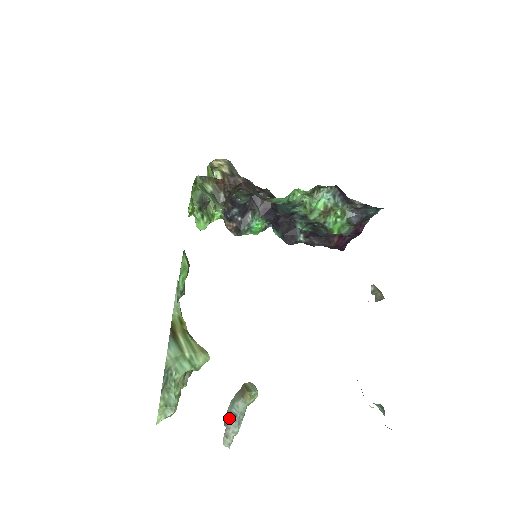
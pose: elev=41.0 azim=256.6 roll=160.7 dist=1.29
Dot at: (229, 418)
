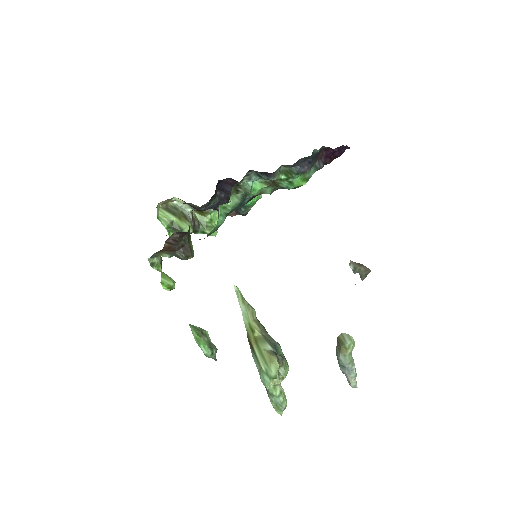
Dot at: (342, 369)
